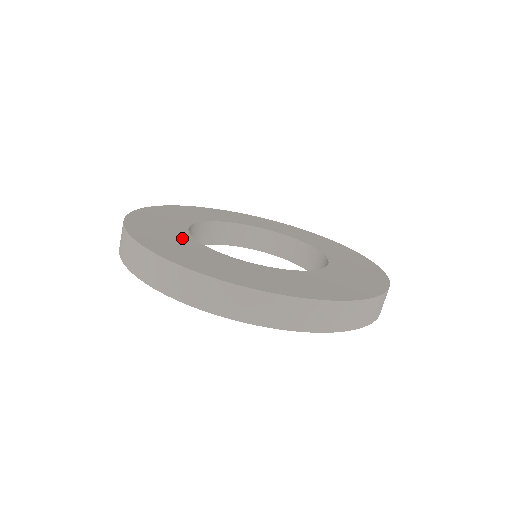
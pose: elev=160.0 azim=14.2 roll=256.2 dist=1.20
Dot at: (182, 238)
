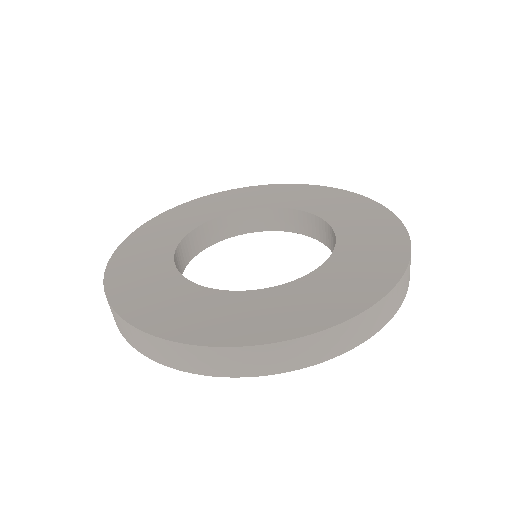
Dot at: (197, 296)
